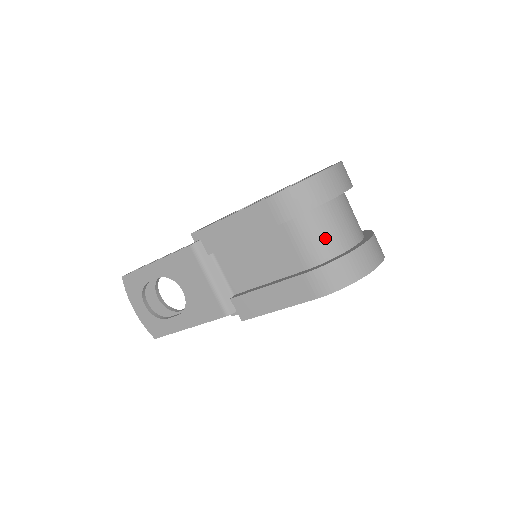
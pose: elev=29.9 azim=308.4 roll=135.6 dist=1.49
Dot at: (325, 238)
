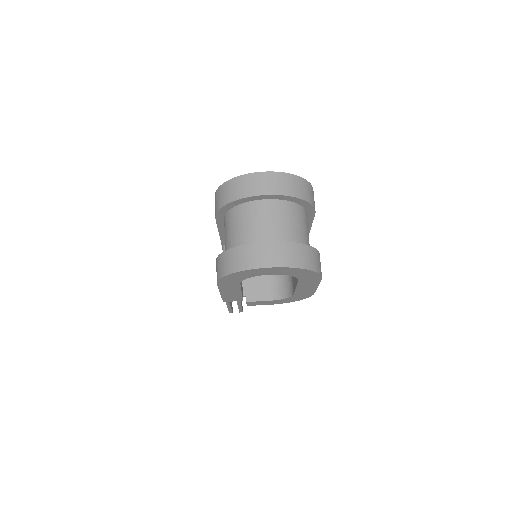
Dot at: (232, 234)
